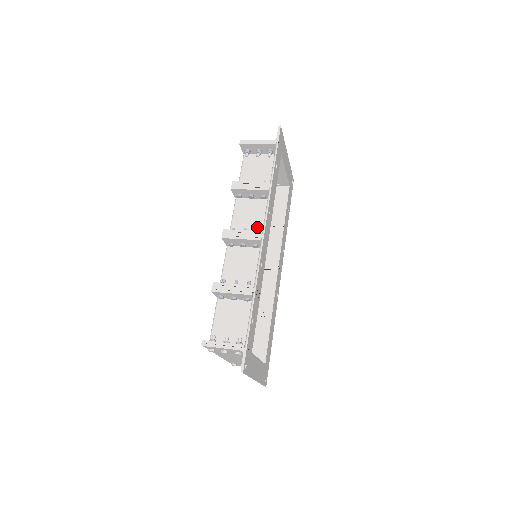
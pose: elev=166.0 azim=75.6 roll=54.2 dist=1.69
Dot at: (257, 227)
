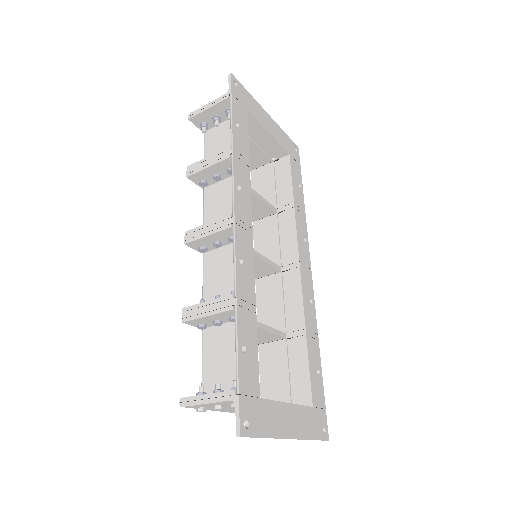
Dot at: occluded
